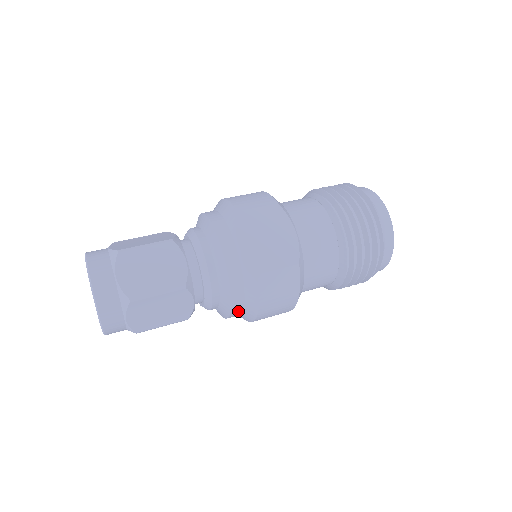
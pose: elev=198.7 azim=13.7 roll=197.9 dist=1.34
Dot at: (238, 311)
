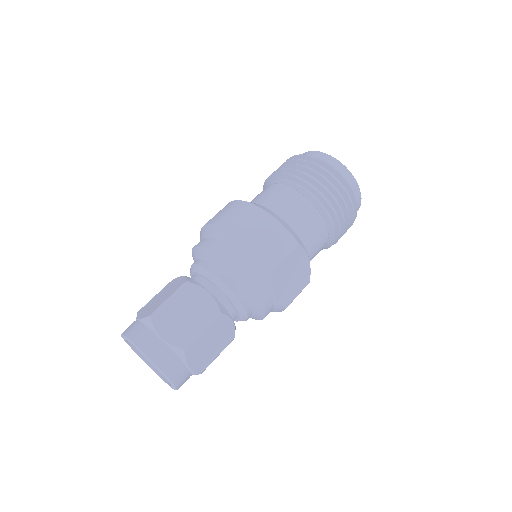
Dot at: occluded
